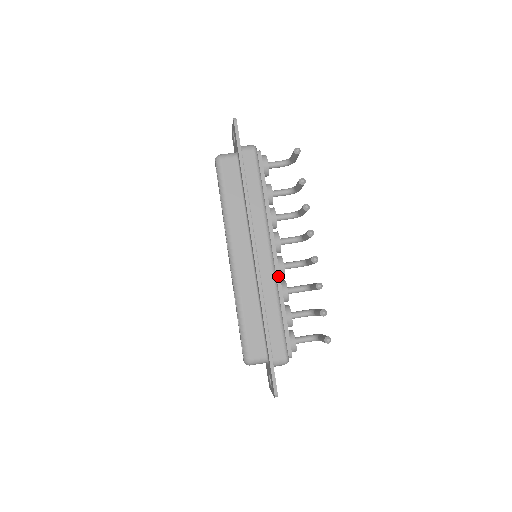
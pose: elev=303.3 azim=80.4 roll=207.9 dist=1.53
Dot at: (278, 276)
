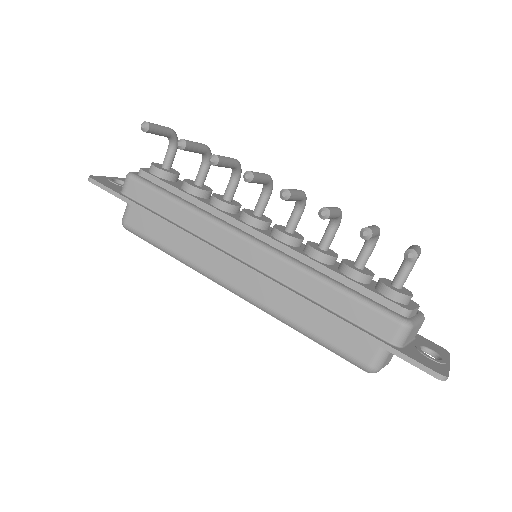
Dot at: (289, 251)
